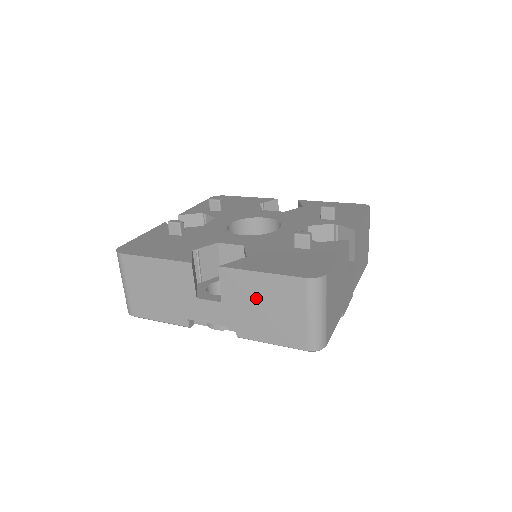
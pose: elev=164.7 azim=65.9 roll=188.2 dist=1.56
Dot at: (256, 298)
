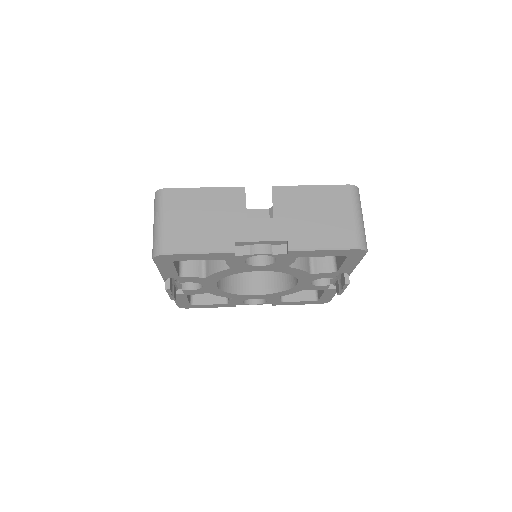
Dot at: (307, 208)
